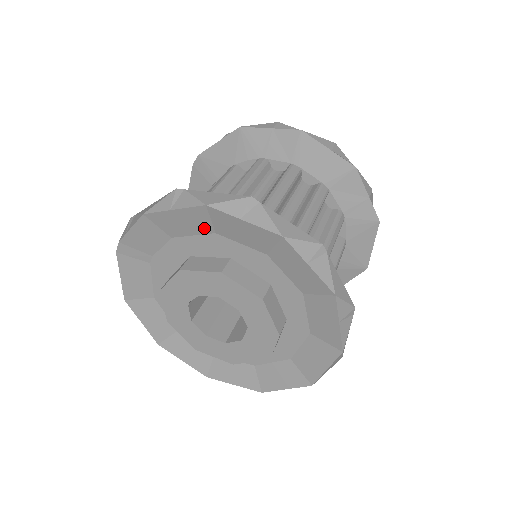
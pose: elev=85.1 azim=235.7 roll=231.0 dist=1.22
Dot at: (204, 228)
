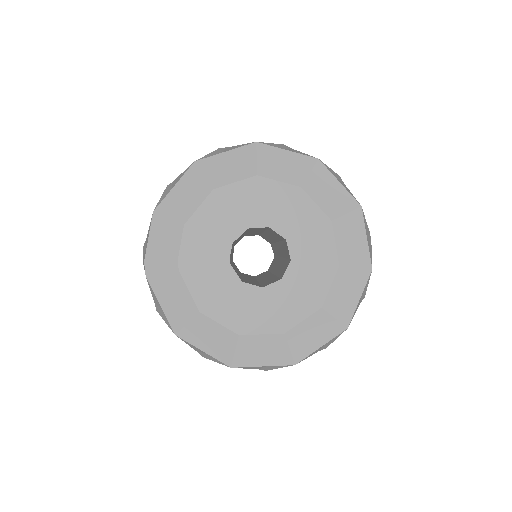
Dot at: (203, 190)
